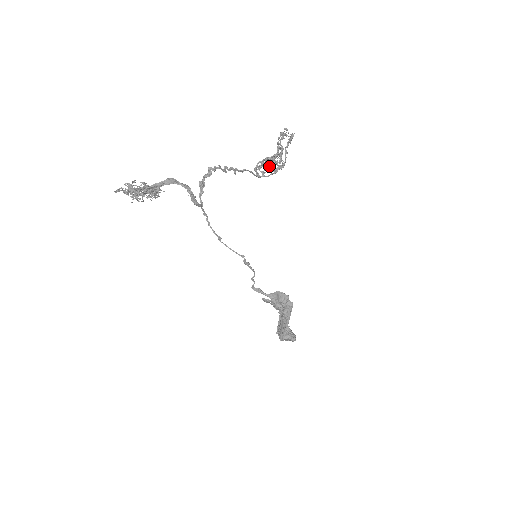
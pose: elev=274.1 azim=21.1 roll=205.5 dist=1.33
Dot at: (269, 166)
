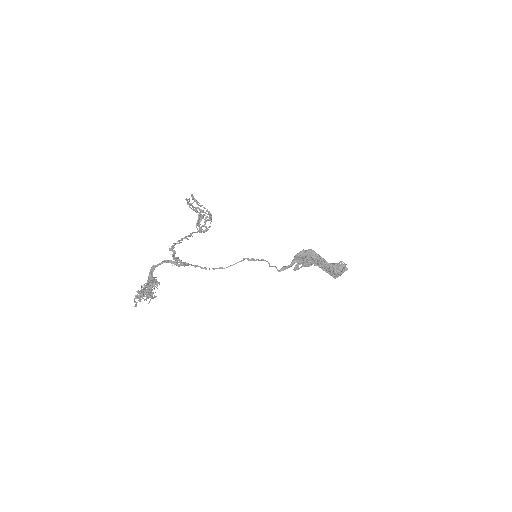
Dot at: occluded
